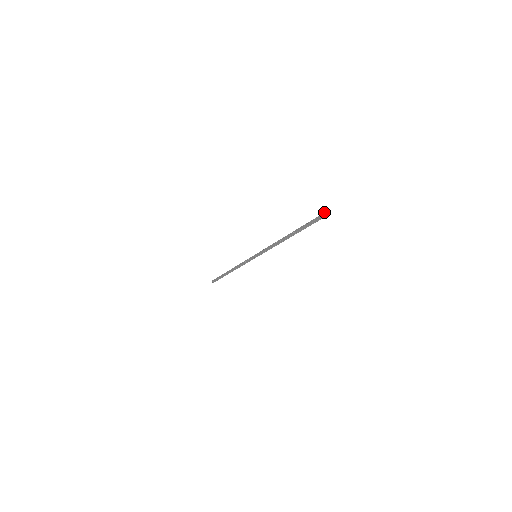
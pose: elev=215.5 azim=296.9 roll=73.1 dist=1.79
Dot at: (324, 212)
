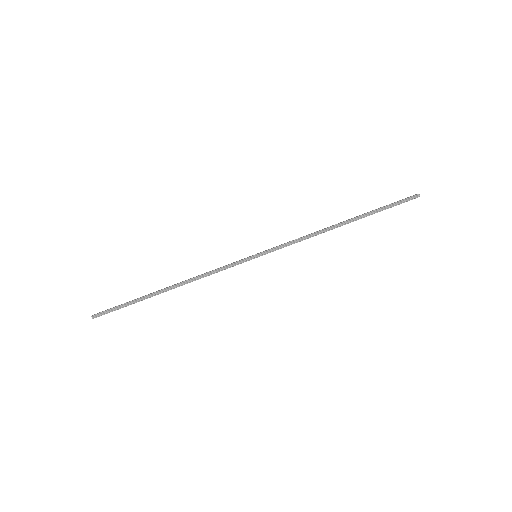
Dot at: (416, 194)
